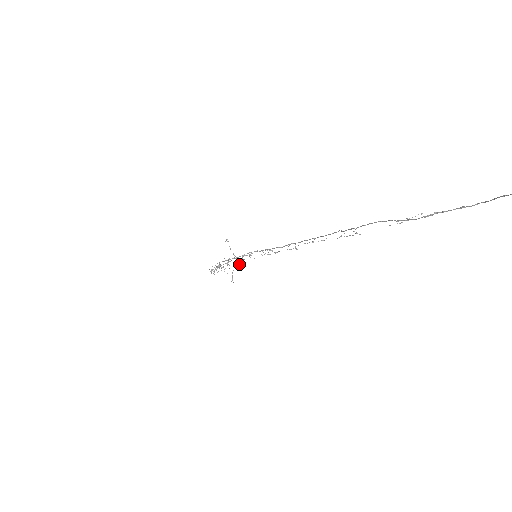
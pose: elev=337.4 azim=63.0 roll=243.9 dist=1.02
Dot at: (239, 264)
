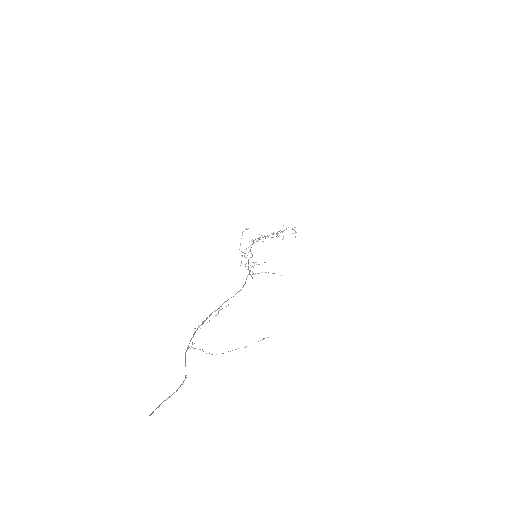
Dot at: occluded
